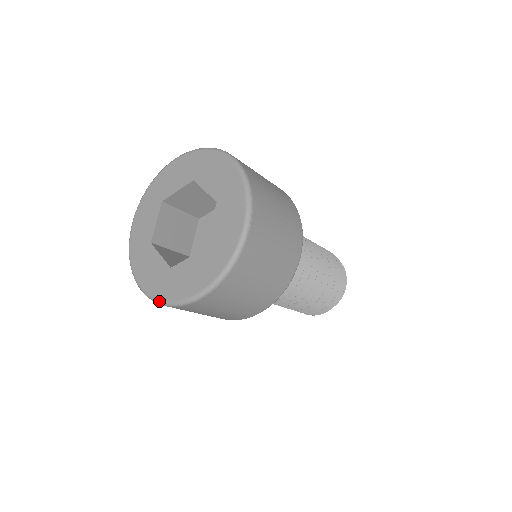
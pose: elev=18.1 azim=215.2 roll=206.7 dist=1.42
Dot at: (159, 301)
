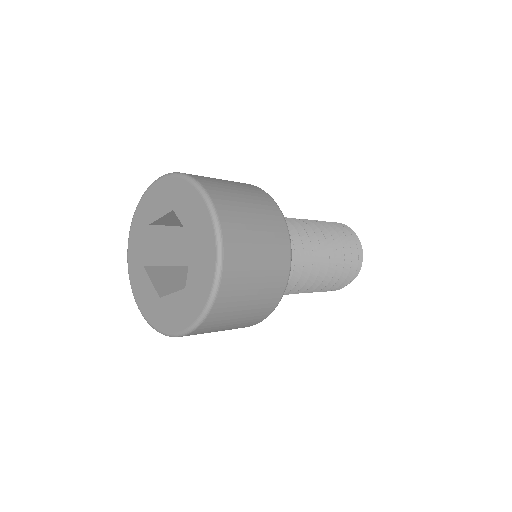
Dot at: (128, 270)
